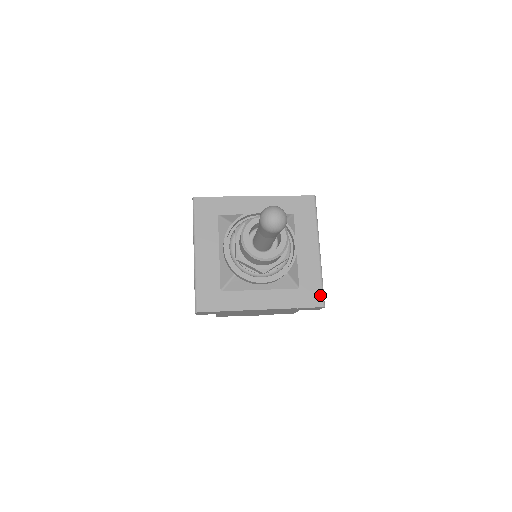
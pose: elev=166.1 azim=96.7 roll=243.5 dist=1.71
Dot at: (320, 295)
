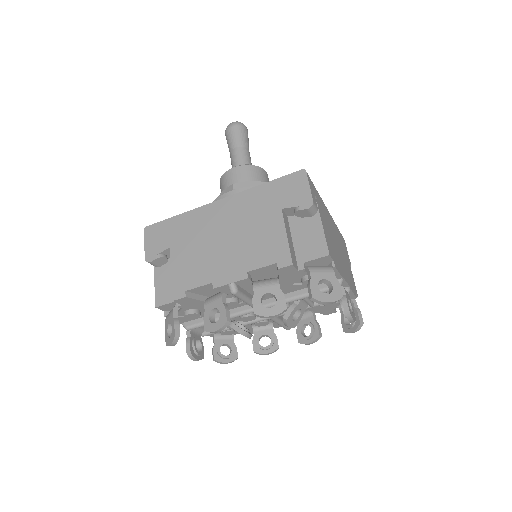
Dot at: occluded
